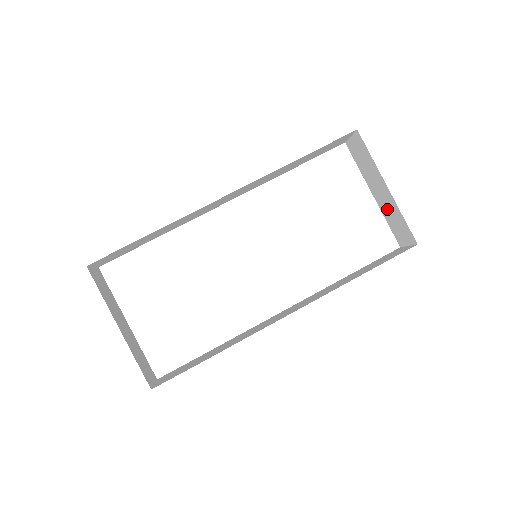
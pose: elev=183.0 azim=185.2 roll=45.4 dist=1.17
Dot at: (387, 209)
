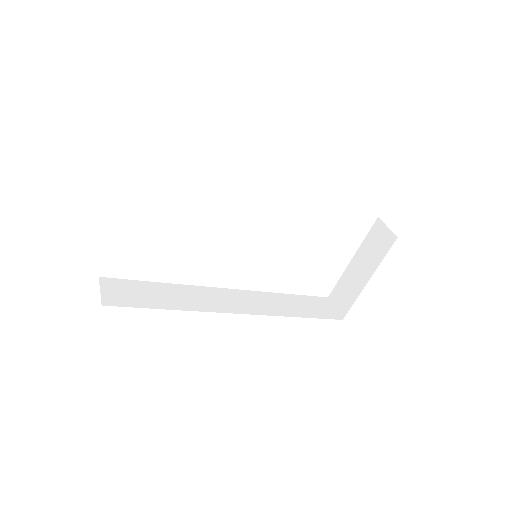
Dot at: (350, 280)
